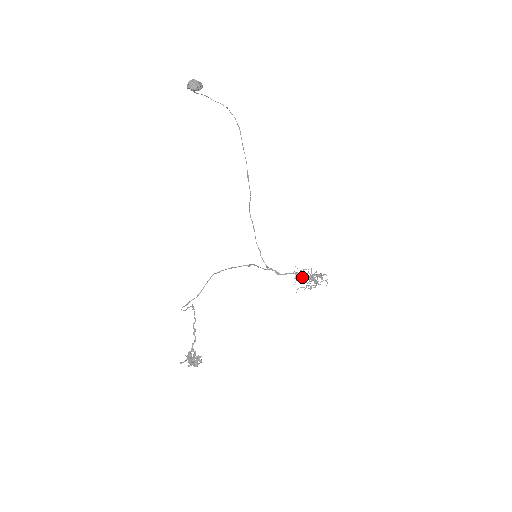
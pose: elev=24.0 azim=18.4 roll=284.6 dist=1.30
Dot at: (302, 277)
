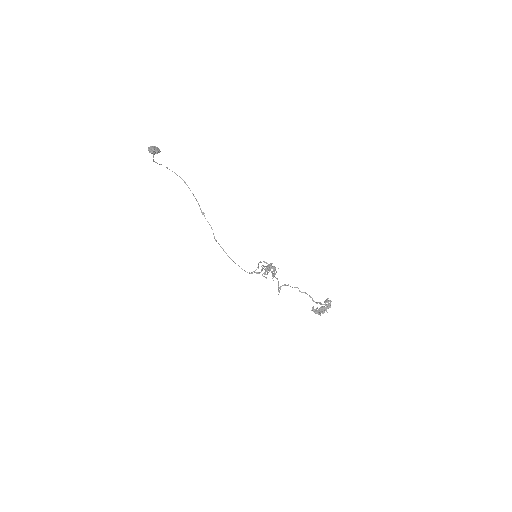
Dot at: occluded
